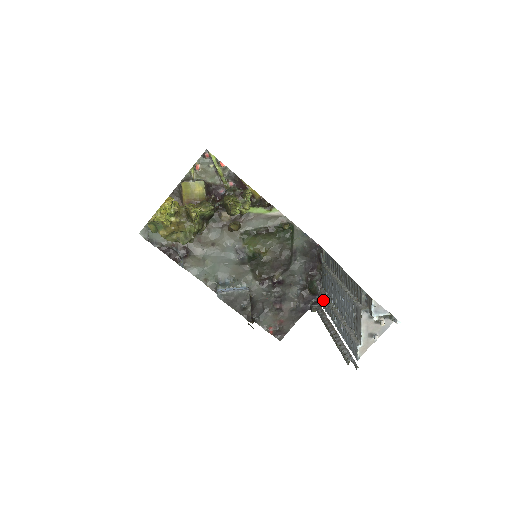
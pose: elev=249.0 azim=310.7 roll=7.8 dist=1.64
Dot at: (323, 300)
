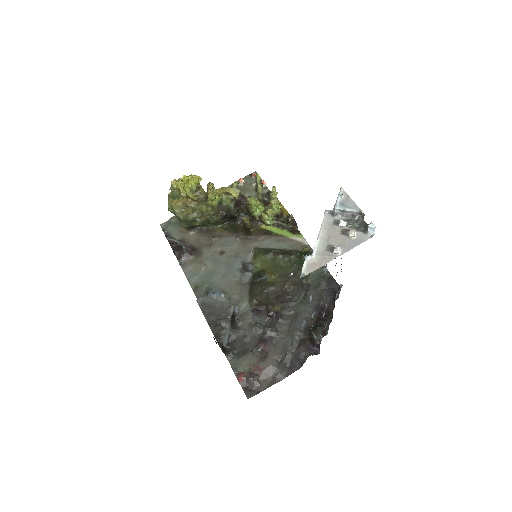
Dot at: occluded
